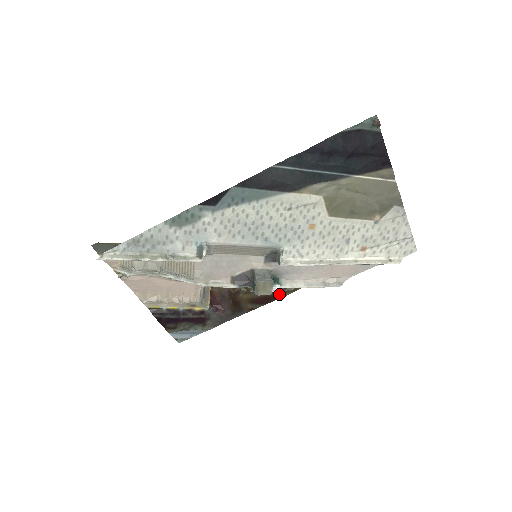
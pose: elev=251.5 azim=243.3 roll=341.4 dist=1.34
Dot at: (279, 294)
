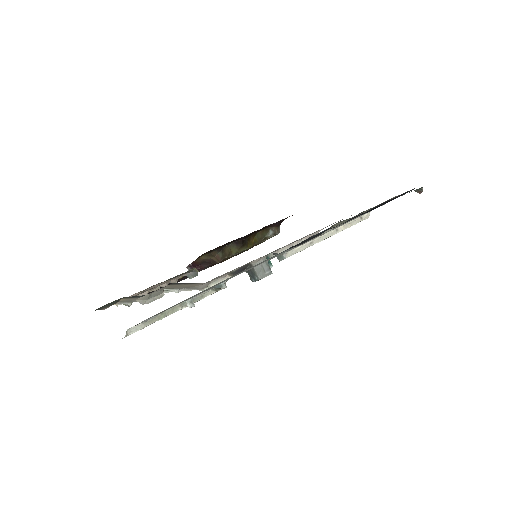
Dot at: (255, 245)
